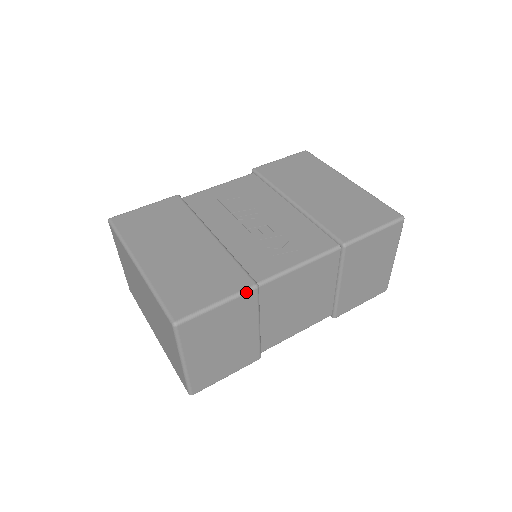
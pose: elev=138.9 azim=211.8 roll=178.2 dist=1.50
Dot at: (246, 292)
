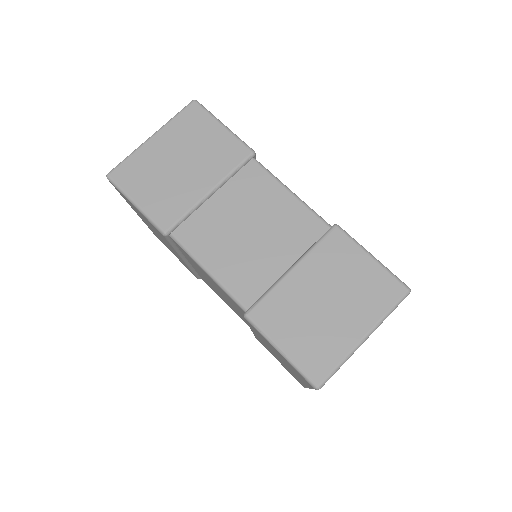
Dot at: (245, 144)
